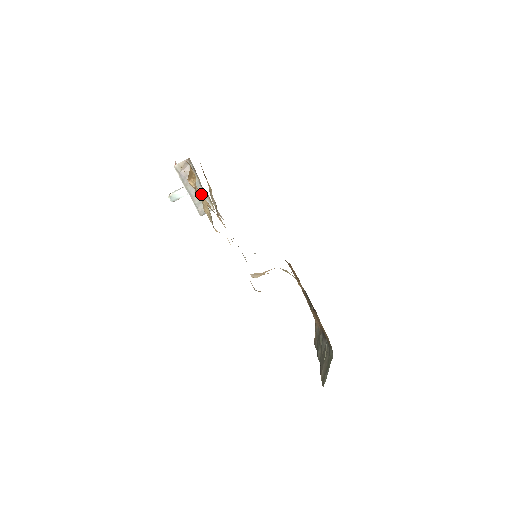
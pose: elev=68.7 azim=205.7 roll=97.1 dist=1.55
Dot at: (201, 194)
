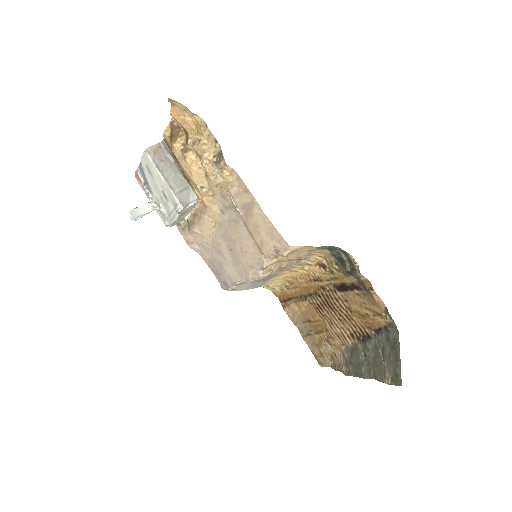
Dot at: (181, 182)
